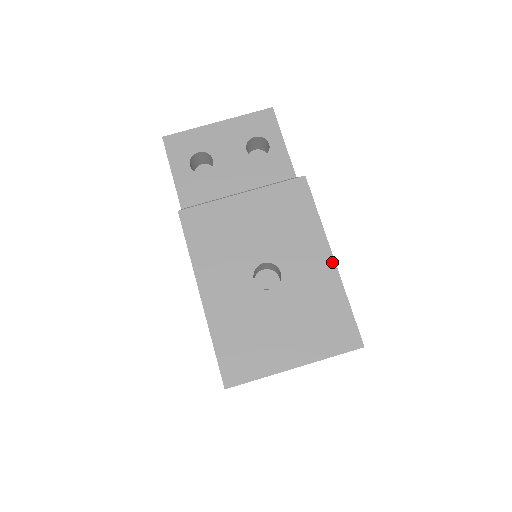
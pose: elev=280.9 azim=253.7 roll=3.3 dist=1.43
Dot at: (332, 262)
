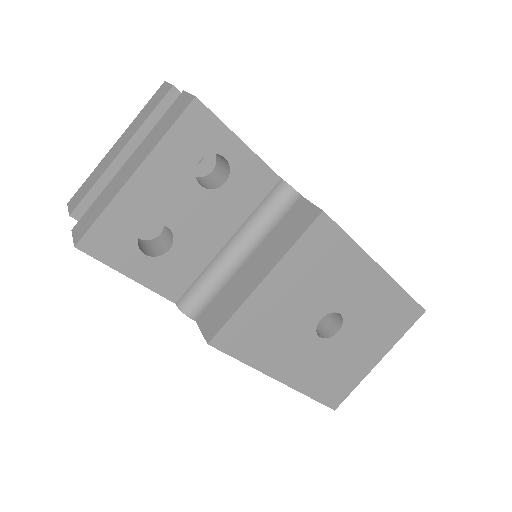
Dot at: (382, 273)
